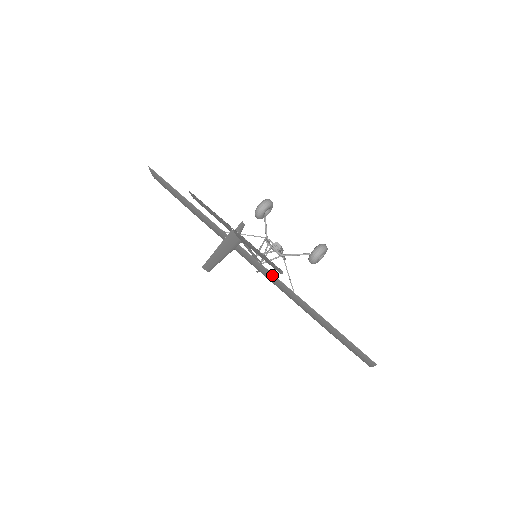
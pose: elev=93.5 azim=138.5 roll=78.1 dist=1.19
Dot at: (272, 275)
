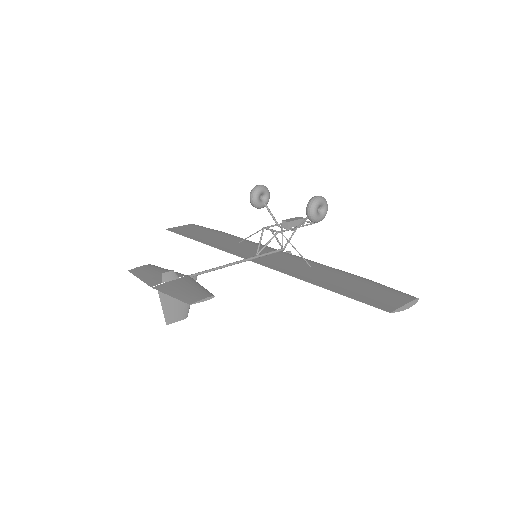
Dot at: (271, 268)
